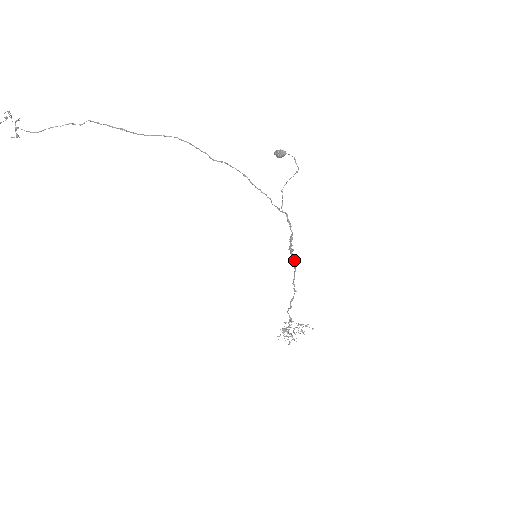
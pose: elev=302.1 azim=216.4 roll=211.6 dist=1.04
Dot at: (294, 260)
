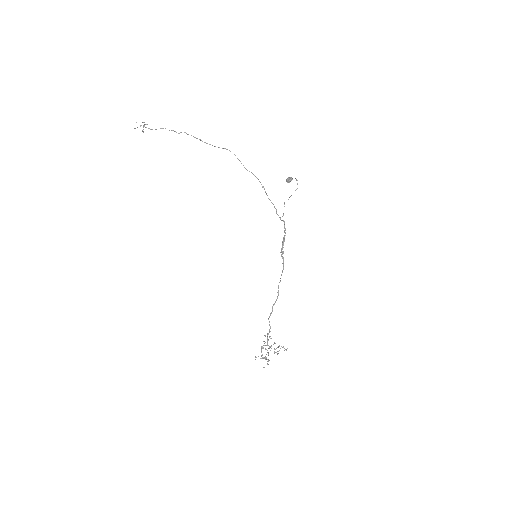
Dot at: (283, 263)
